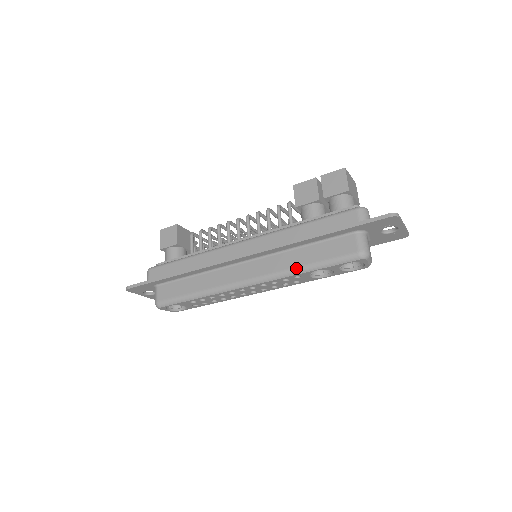
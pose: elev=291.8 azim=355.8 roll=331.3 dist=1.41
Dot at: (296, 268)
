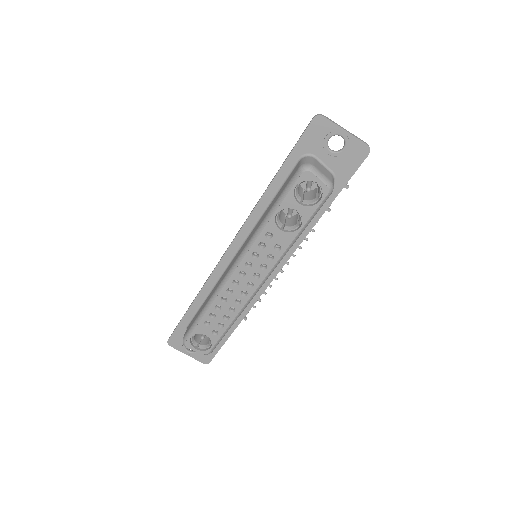
Dot at: (261, 223)
